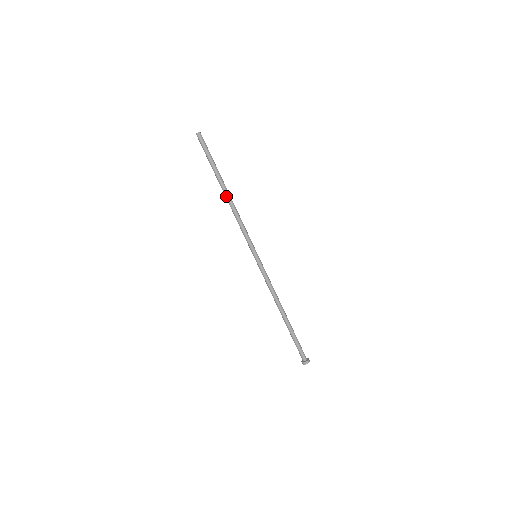
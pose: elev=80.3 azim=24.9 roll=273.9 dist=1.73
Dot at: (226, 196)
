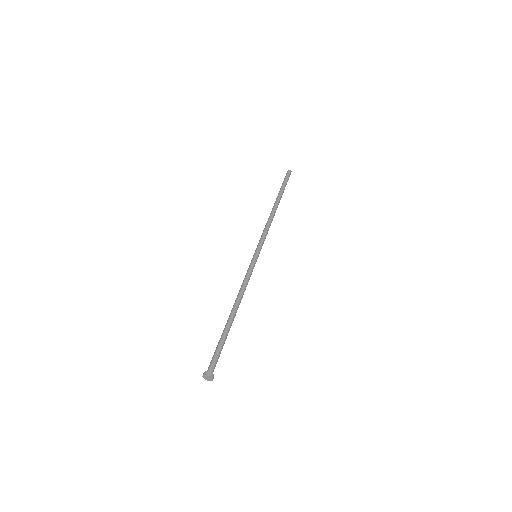
Dot at: (272, 209)
